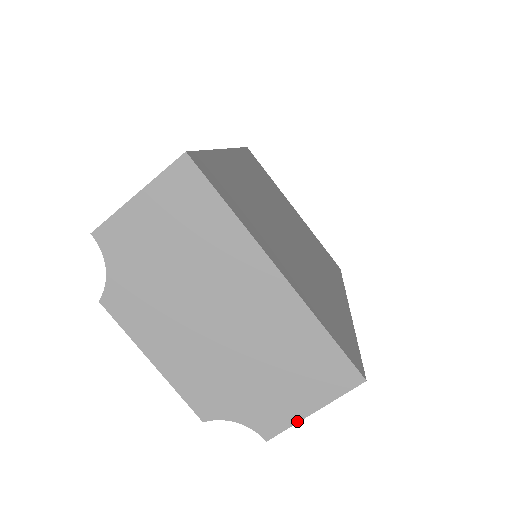
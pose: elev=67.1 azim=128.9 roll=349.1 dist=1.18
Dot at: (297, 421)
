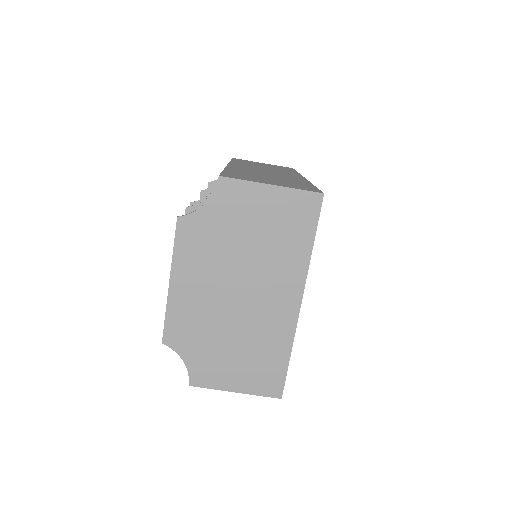
Dot at: (220, 389)
